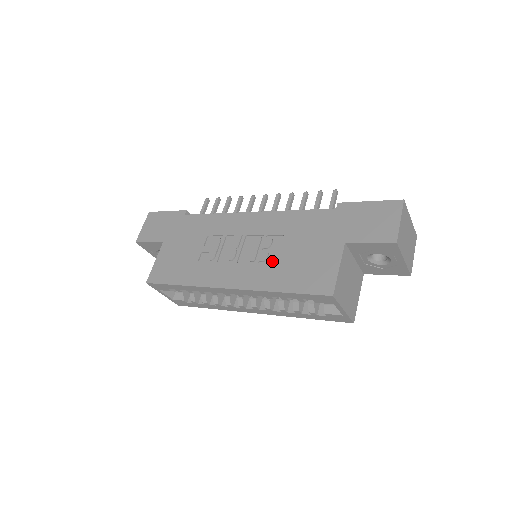
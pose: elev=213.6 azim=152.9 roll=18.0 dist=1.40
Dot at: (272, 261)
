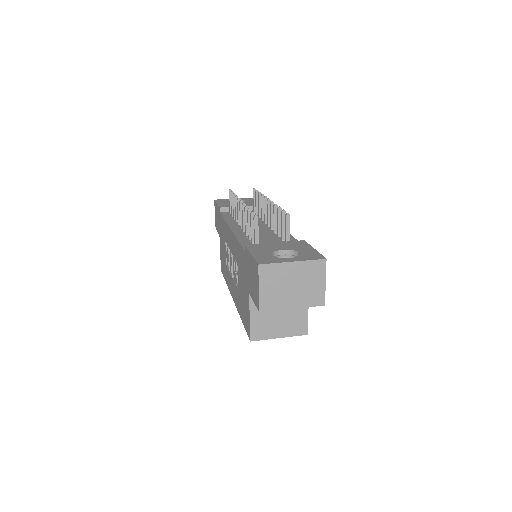
Dot at: occluded
